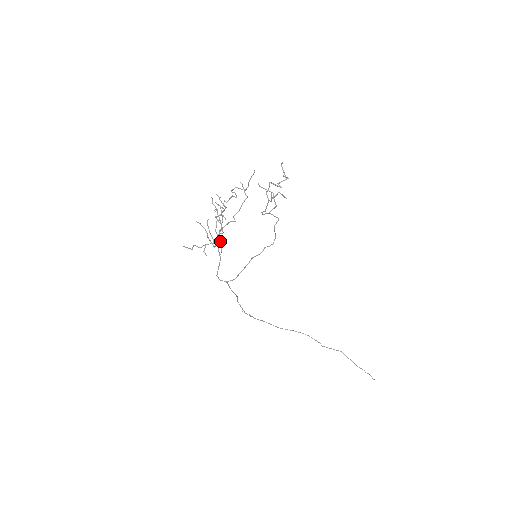
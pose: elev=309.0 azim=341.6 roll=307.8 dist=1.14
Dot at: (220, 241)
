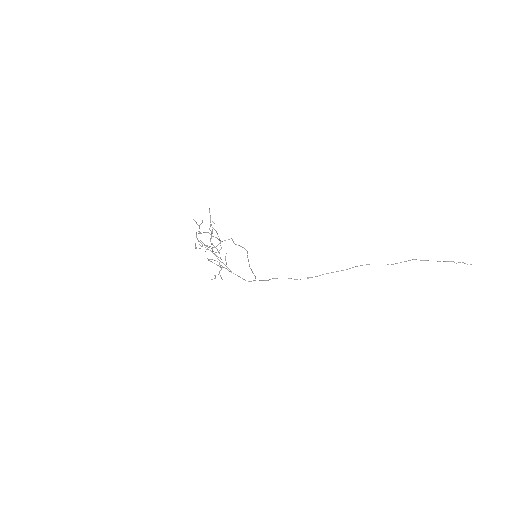
Dot at: (225, 265)
